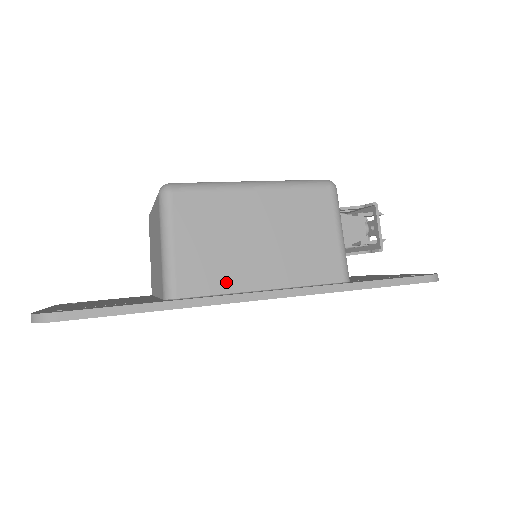
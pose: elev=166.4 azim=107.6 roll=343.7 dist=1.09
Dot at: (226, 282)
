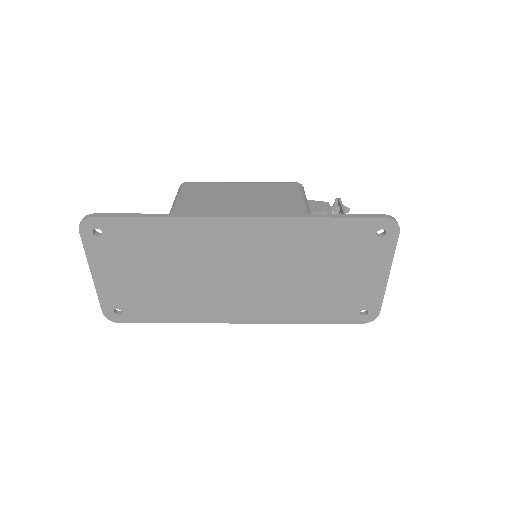
Dot at: (211, 212)
